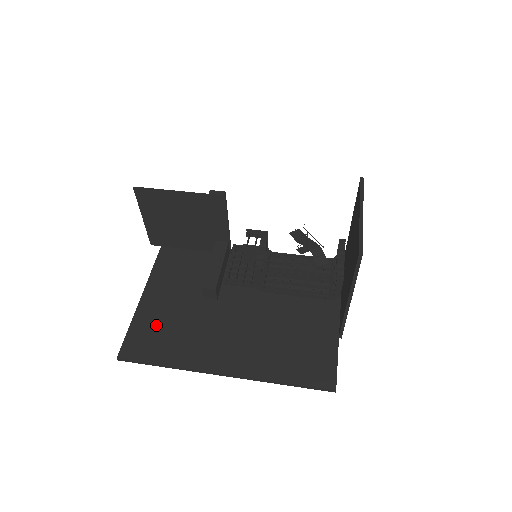
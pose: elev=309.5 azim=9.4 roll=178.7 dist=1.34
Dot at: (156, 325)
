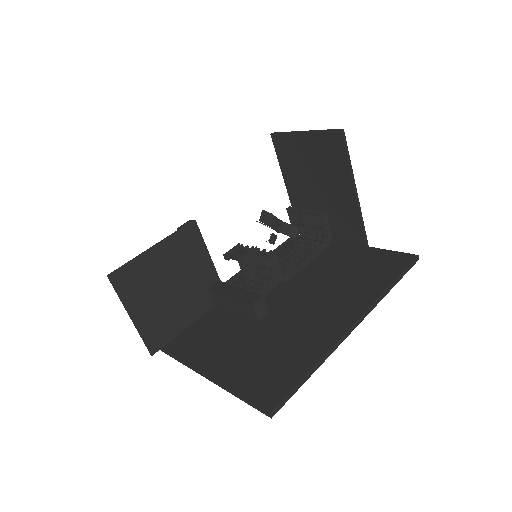
Dot at: (256, 368)
